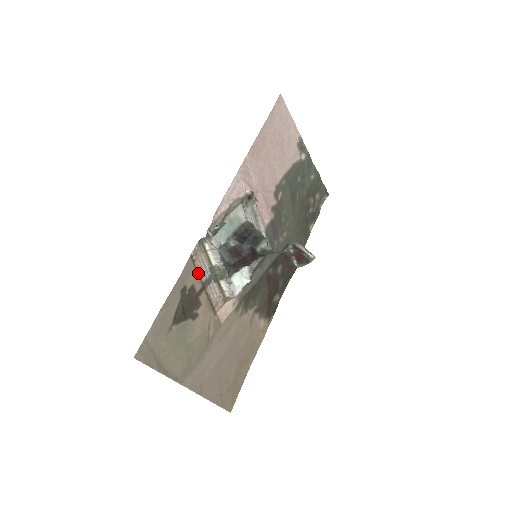
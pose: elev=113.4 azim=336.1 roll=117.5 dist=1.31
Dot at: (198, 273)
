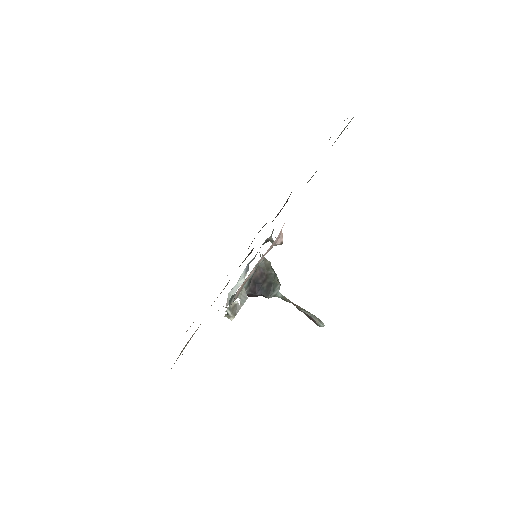
Dot at: occluded
